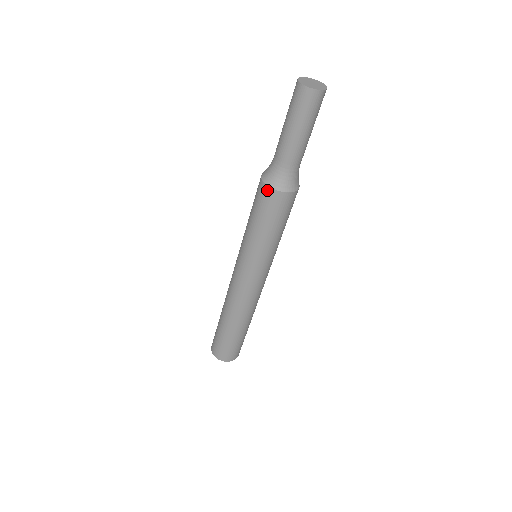
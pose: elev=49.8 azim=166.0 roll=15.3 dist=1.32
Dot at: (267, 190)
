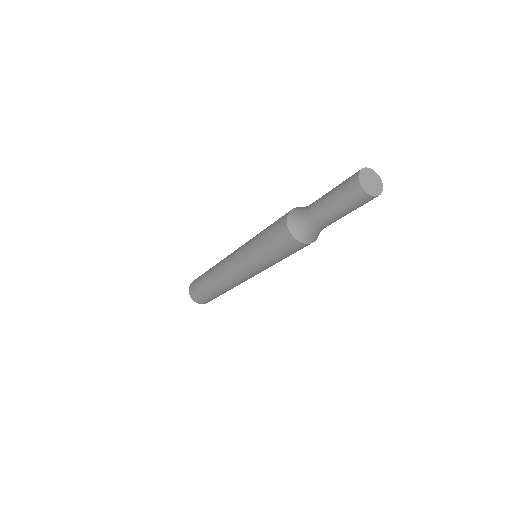
Dot at: (298, 244)
